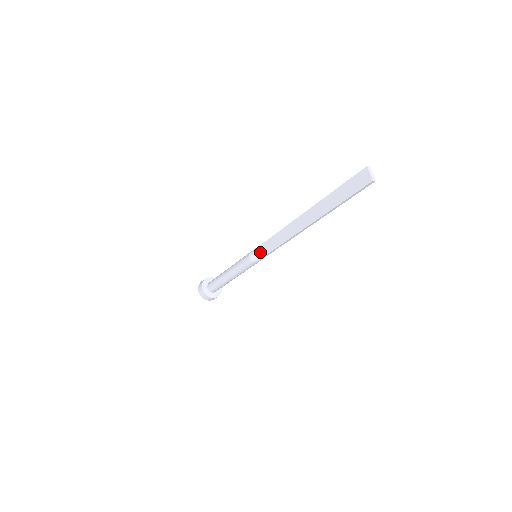
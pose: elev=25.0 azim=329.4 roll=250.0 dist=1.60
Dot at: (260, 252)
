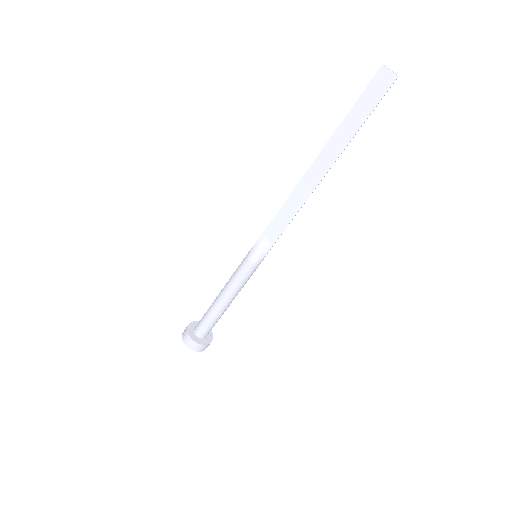
Dot at: (263, 247)
